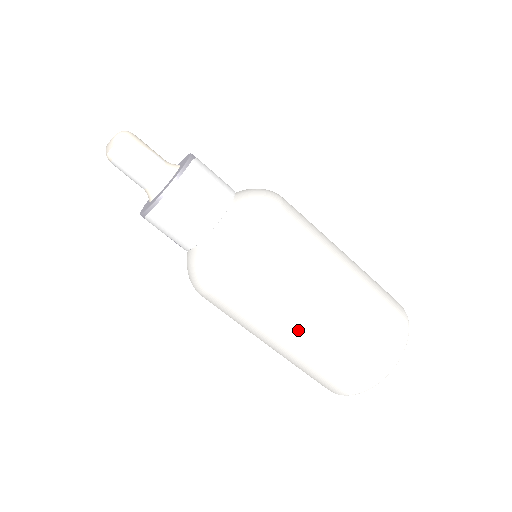
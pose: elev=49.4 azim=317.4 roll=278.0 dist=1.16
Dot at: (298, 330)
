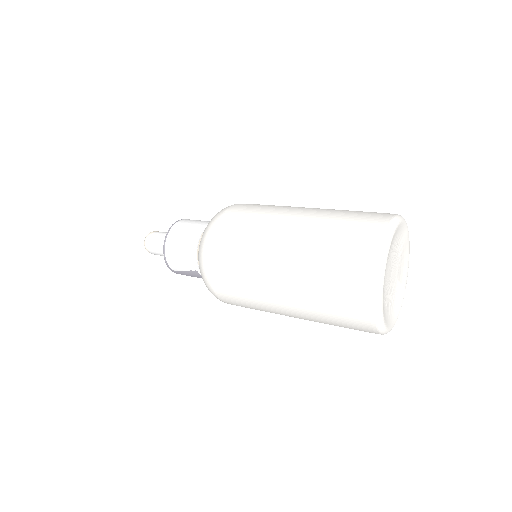
Dot at: (274, 256)
